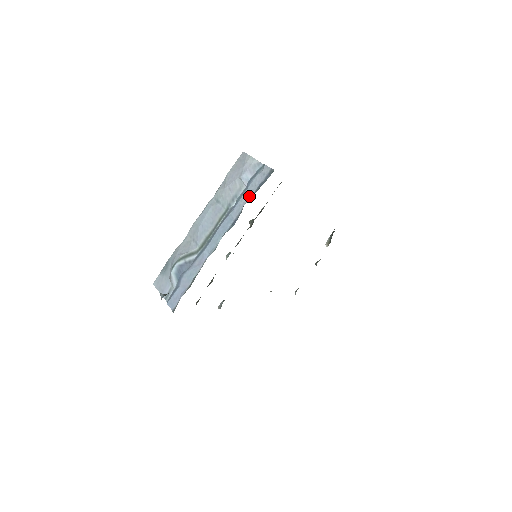
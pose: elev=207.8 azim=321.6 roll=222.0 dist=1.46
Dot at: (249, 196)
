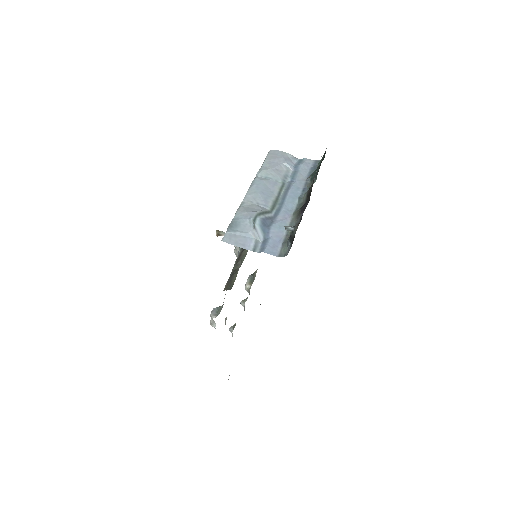
Dot at: (304, 175)
